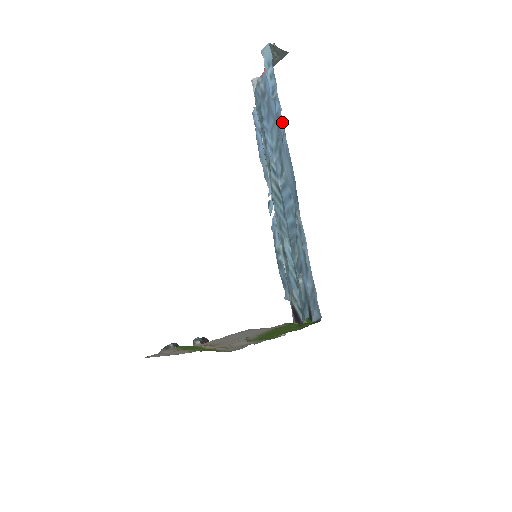
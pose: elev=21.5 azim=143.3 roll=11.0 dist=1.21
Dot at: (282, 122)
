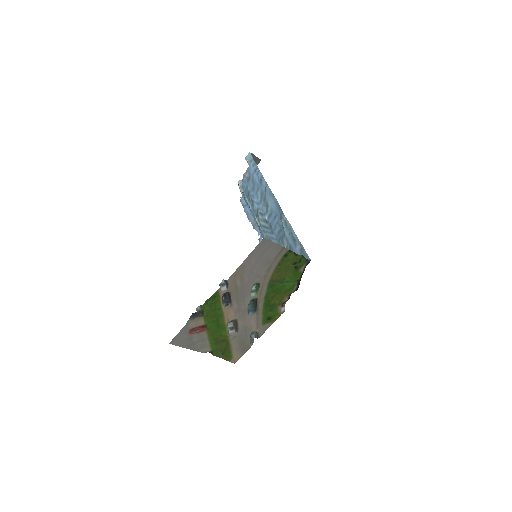
Dot at: (264, 180)
